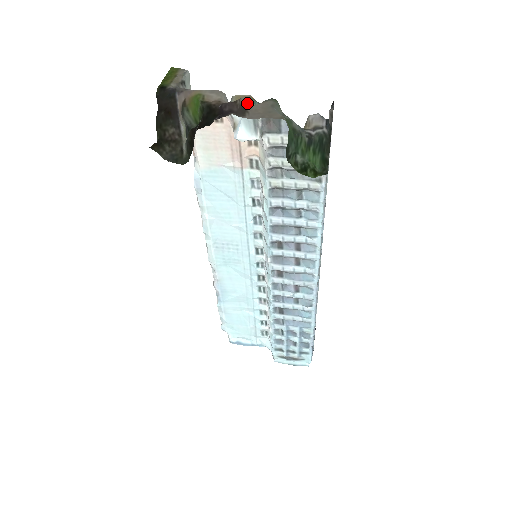
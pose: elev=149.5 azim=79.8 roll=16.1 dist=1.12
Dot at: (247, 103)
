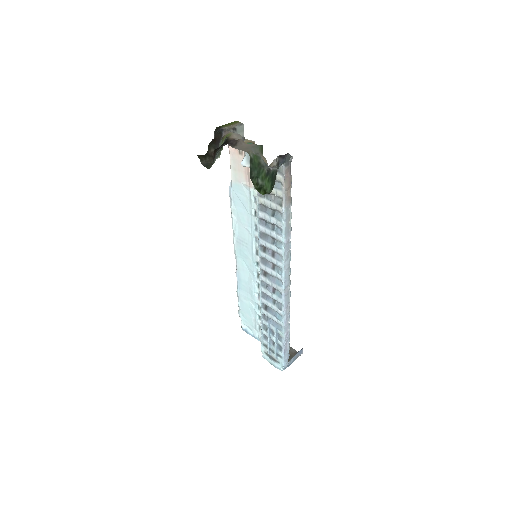
Dot at: (240, 141)
